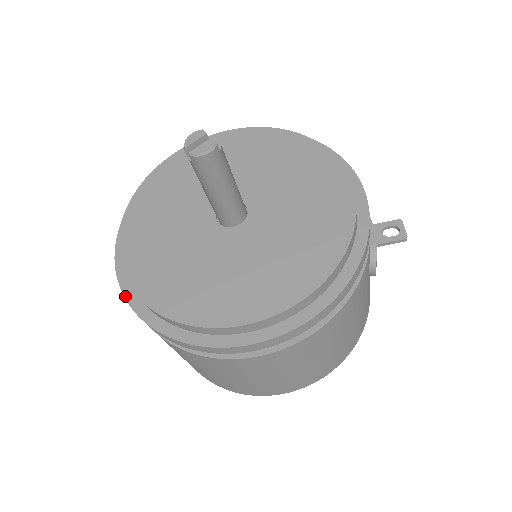
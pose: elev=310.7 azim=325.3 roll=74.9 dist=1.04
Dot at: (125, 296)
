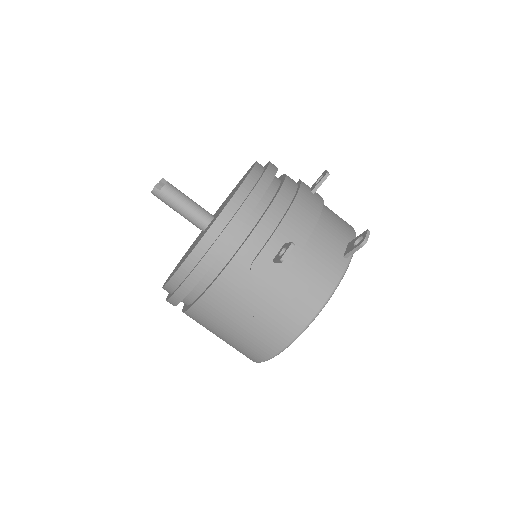
Dot at: occluded
